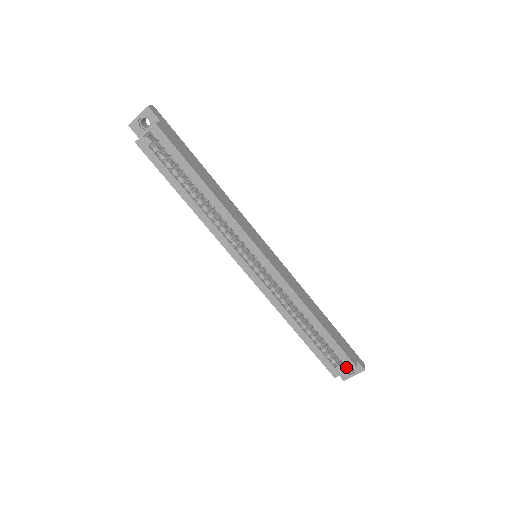
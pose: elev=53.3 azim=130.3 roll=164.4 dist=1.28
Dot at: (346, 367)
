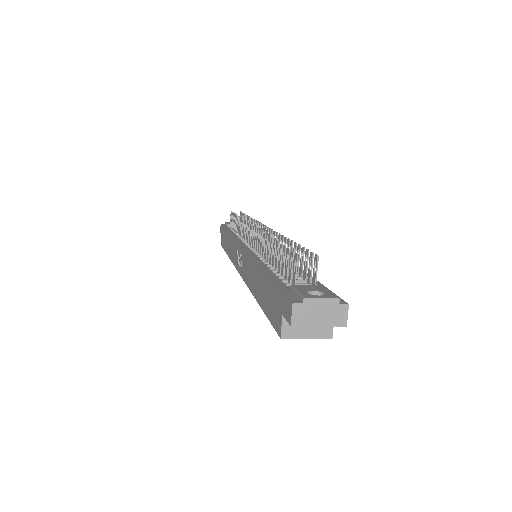
Dot at: occluded
